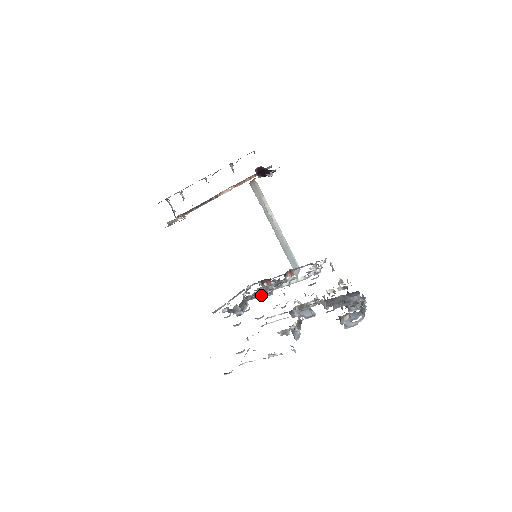
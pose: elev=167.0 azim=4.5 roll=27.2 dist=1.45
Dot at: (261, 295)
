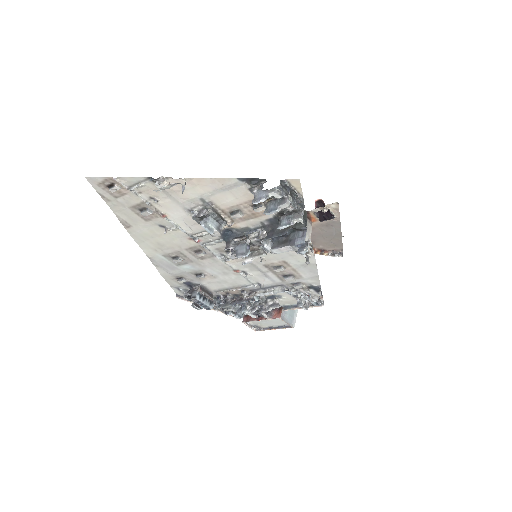
Dot at: (231, 304)
